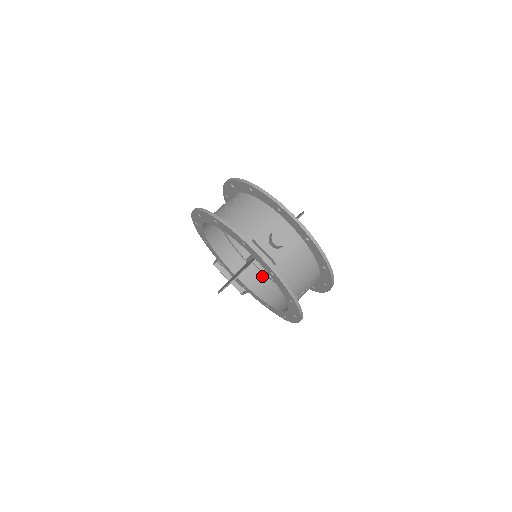
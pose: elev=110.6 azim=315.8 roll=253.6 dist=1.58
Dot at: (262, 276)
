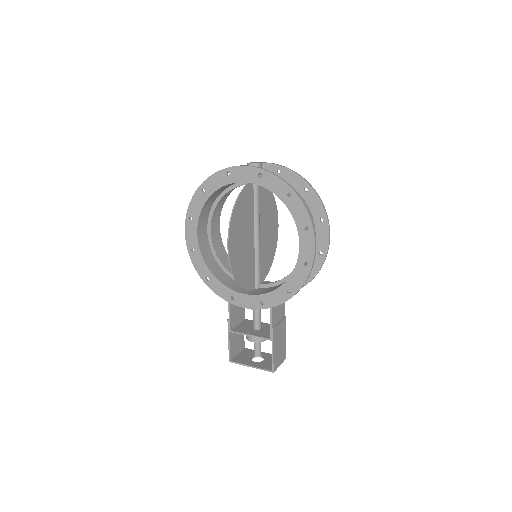
Dot at: (273, 287)
